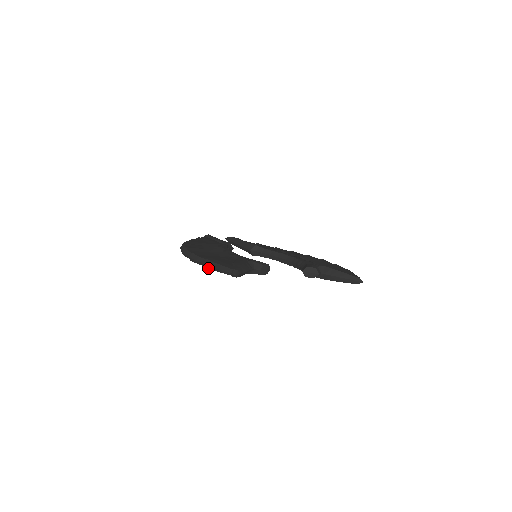
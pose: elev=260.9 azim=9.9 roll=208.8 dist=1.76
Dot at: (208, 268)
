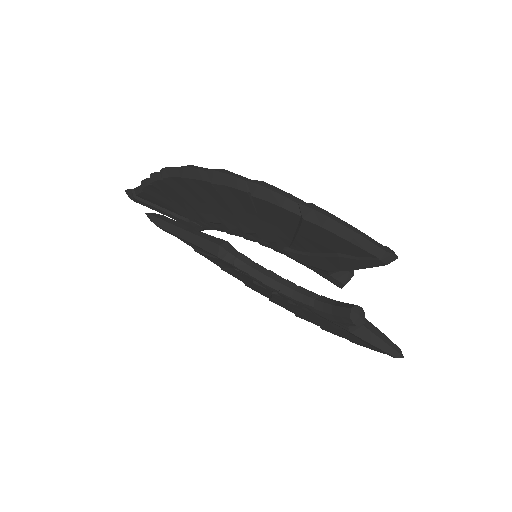
Dot at: (316, 222)
